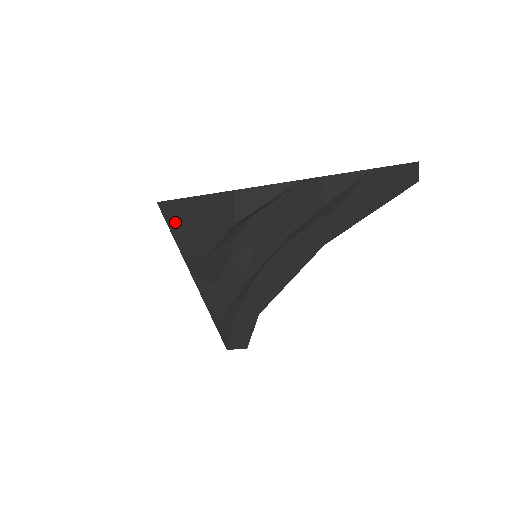
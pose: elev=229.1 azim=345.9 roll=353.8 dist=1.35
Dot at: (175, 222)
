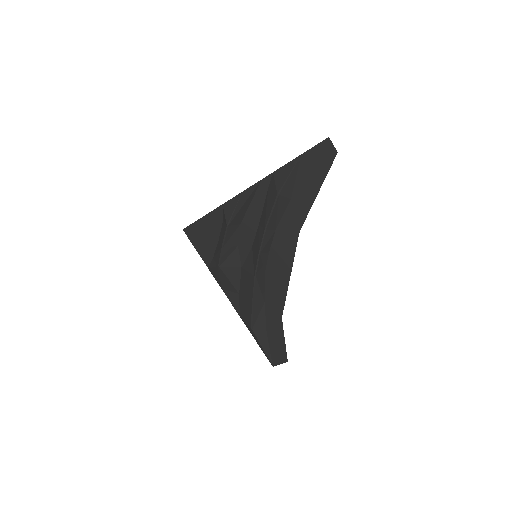
Dot at: (198, 243)
